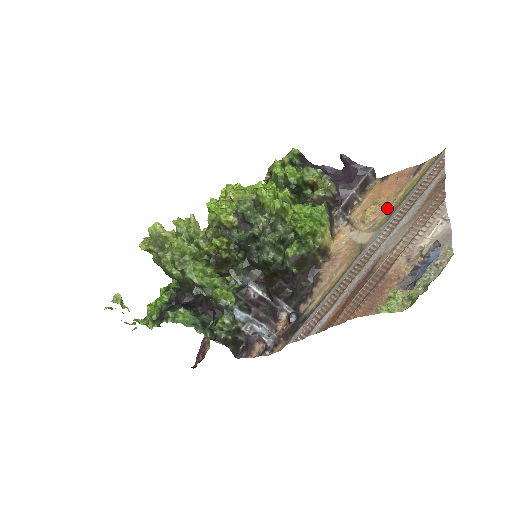
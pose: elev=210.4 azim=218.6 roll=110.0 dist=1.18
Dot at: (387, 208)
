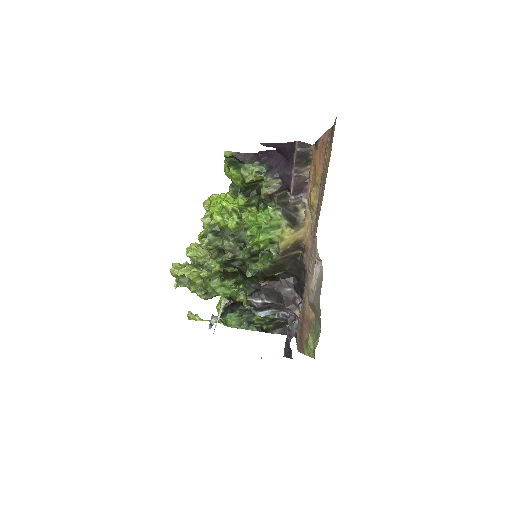
Dot at: (322, 192)
